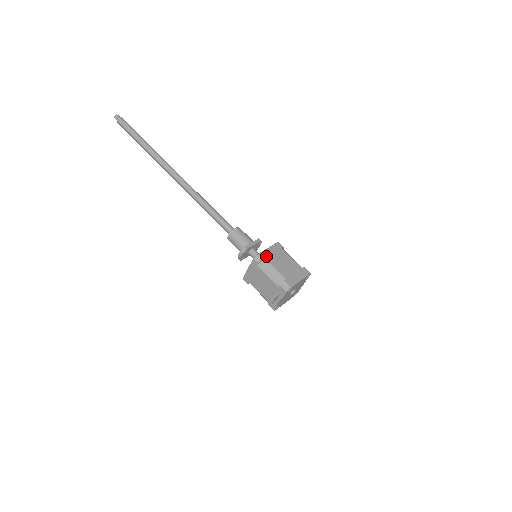
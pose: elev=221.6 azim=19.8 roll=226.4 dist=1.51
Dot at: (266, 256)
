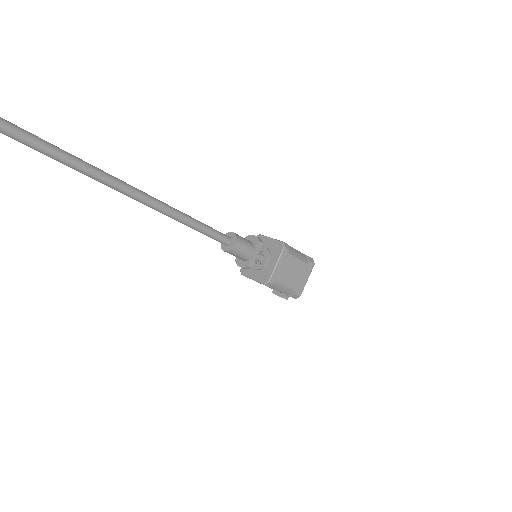
Dot at: (277, 277)
